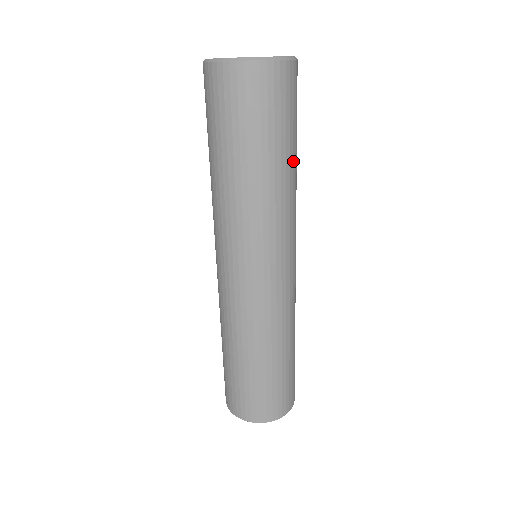
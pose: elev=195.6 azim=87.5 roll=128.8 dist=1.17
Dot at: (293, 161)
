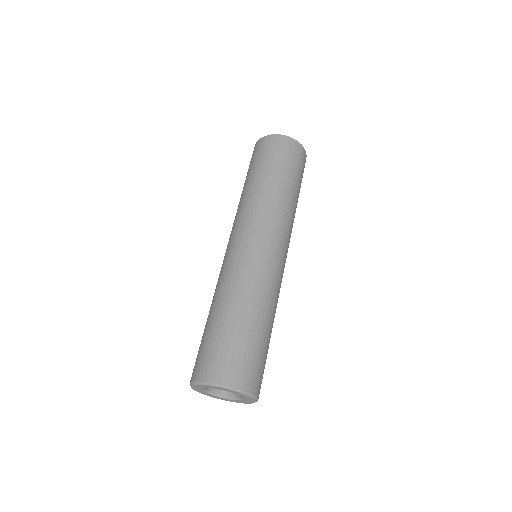
Dot at: (297, 197)
